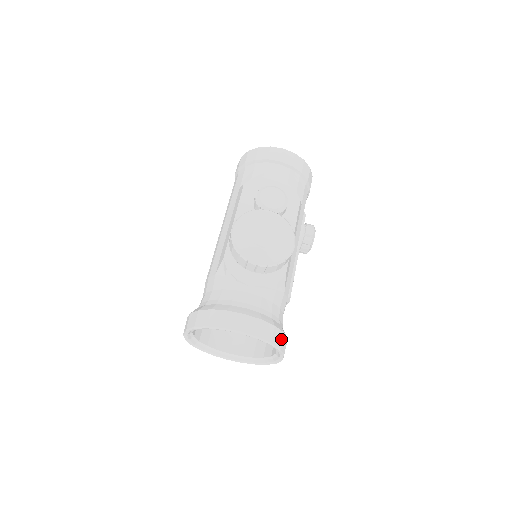
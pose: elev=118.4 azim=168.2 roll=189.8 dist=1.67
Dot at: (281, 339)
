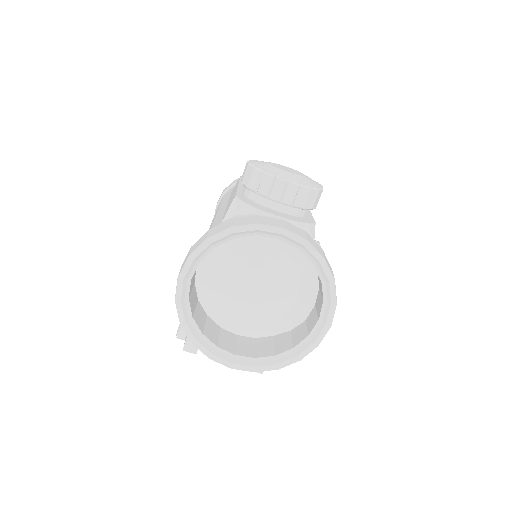
Dot at: (332, 272)
